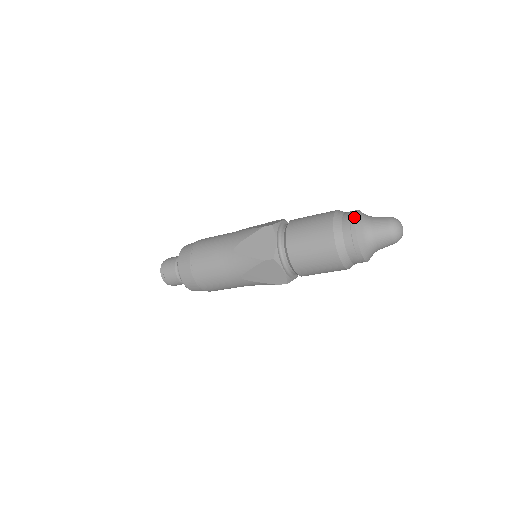
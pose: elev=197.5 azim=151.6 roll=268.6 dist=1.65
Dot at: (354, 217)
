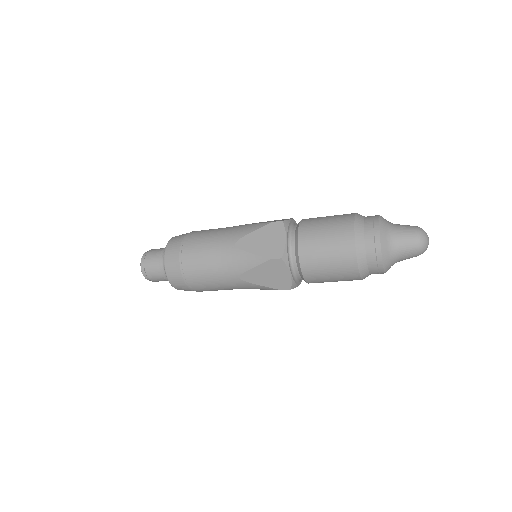
Dot at: (380, 250)
